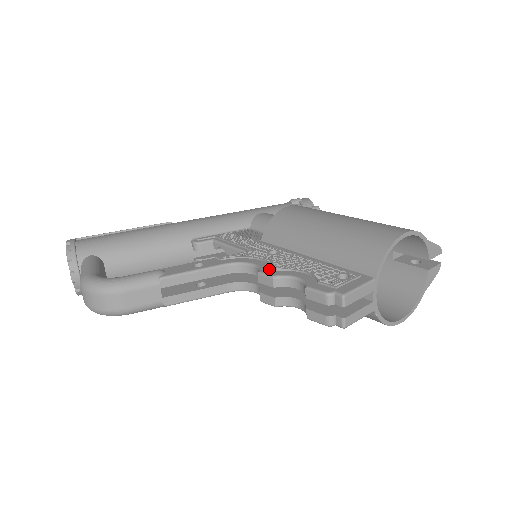
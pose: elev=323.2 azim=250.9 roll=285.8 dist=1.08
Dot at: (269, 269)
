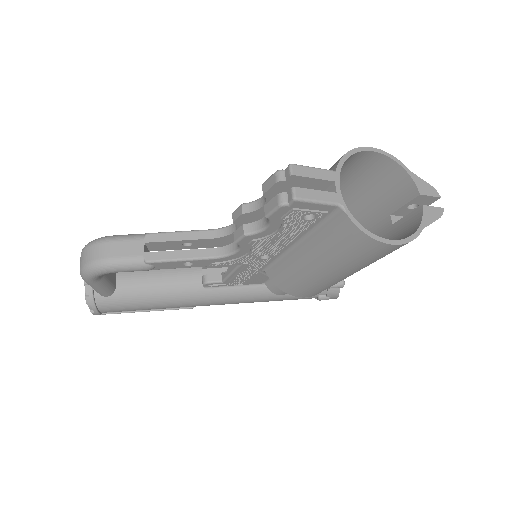
Dot at: occluded
